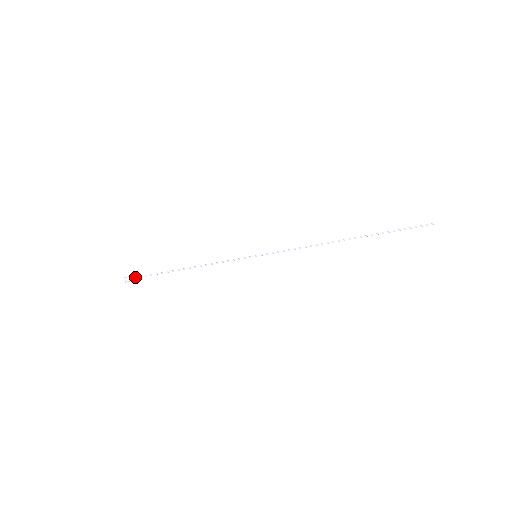
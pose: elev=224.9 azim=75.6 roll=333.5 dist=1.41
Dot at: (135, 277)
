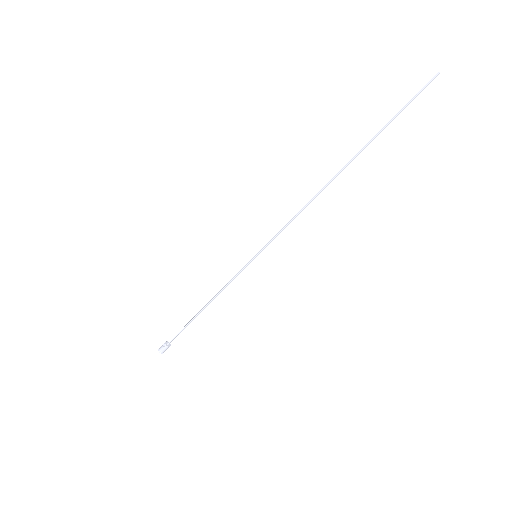
Dot at: (167, 345)
